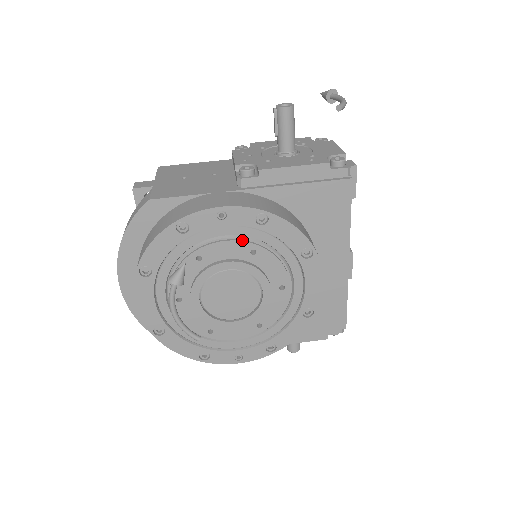
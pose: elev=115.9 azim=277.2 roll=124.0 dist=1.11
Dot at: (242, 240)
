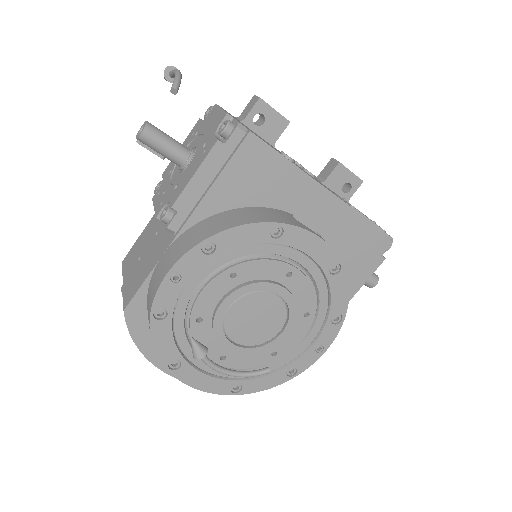
Dot at: (214, 277)
